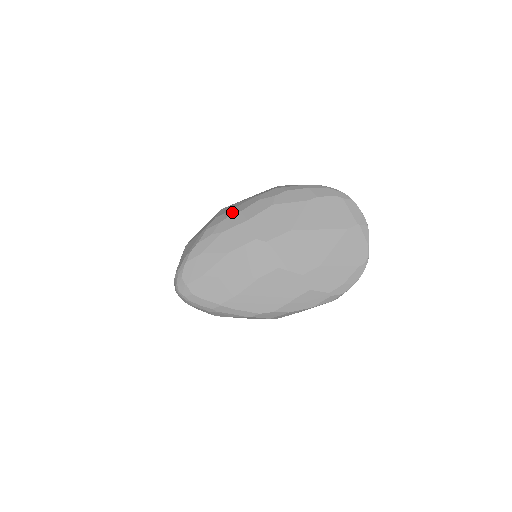
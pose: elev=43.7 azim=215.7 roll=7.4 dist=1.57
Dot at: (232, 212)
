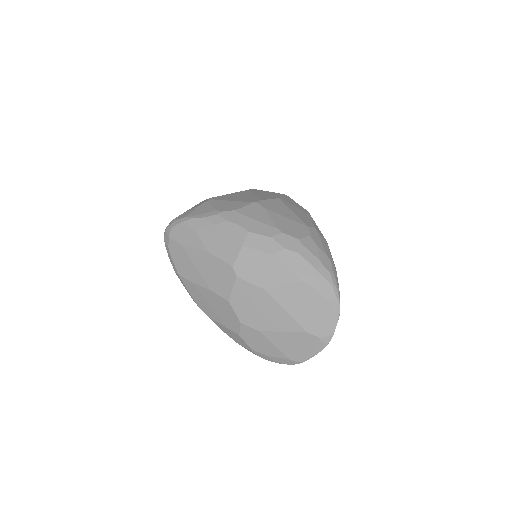
Dot at: (245, 223)
